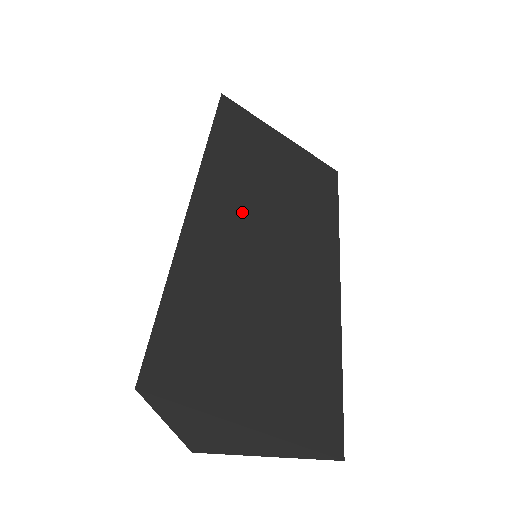
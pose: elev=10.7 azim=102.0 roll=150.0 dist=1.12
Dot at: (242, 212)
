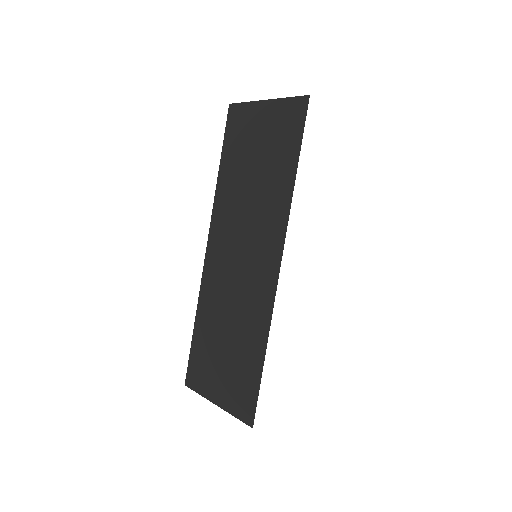
Dot at: occluded
